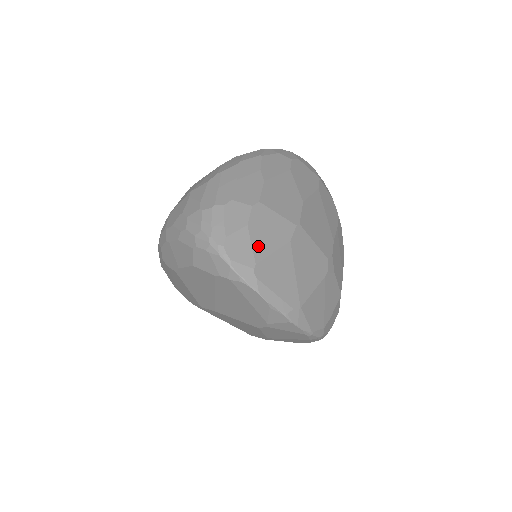
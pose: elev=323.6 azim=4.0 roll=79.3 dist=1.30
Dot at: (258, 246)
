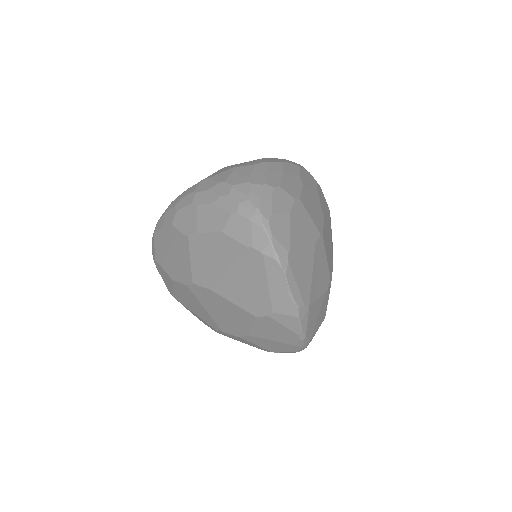
Dot at: (294, 235)
